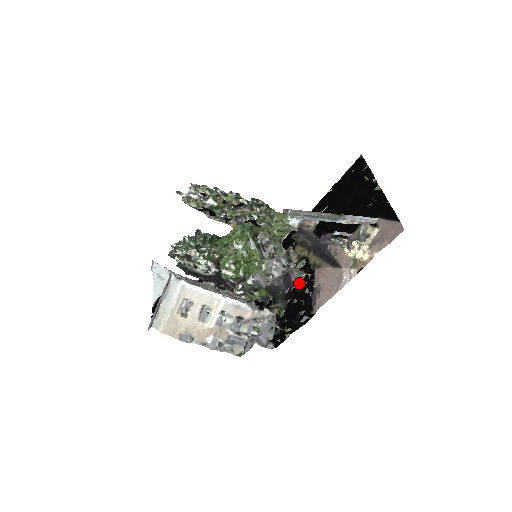
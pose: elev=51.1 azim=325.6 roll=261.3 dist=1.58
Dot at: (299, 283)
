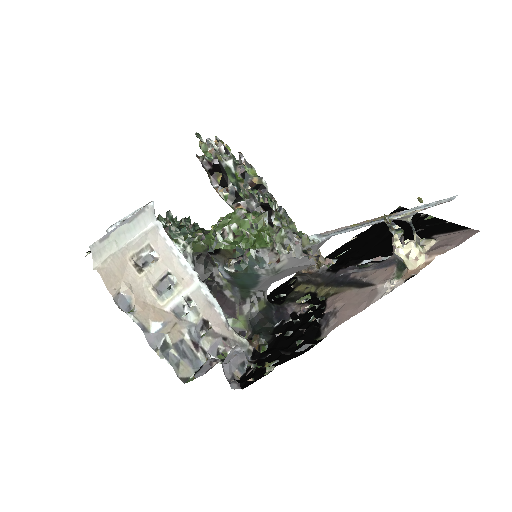
Dot at: (299, 315)
